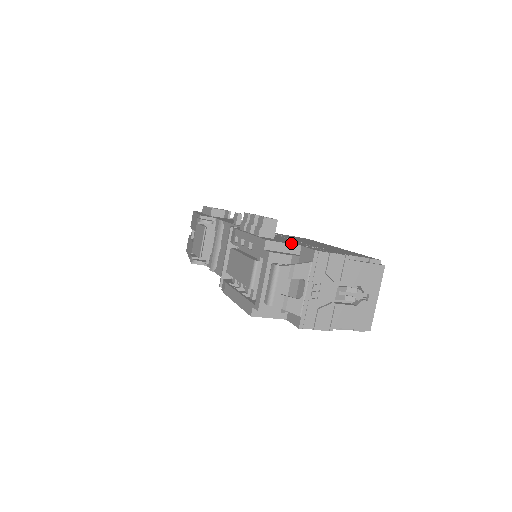
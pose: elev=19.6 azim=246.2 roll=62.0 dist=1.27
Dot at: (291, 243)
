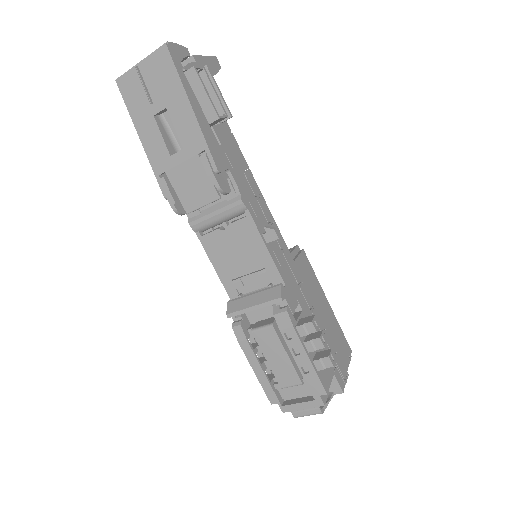
Dot at: (331, 374)
